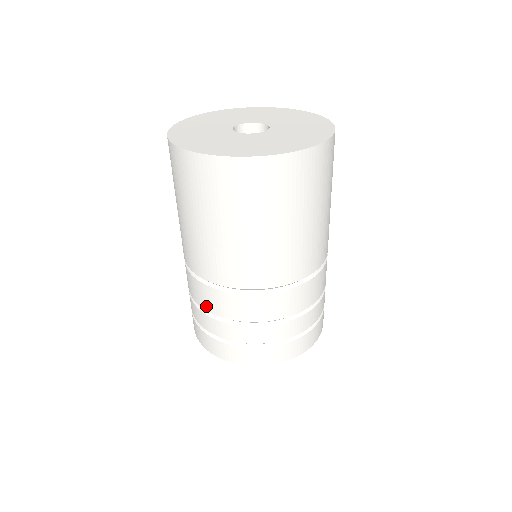
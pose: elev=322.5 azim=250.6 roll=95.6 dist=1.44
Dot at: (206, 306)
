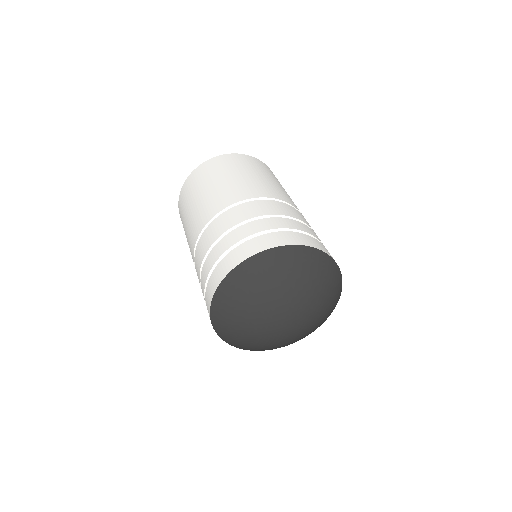
Dot at: (215, 236)
